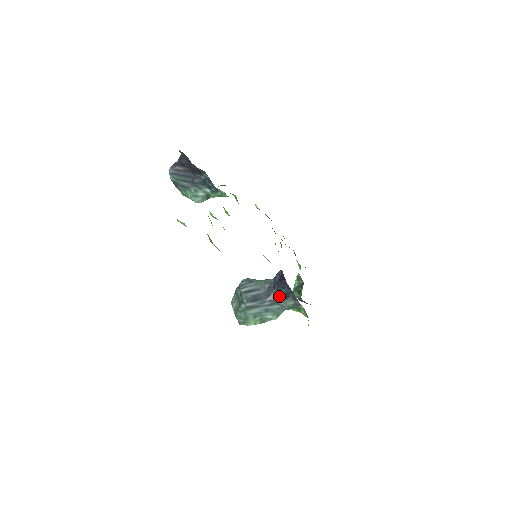
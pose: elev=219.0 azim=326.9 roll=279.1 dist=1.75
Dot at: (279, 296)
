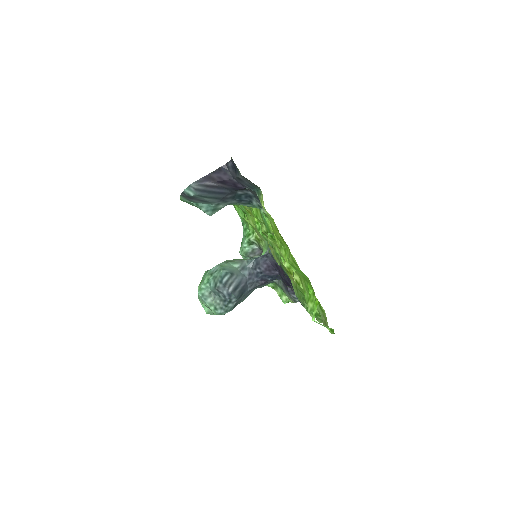
Dot at: (262, 283)
